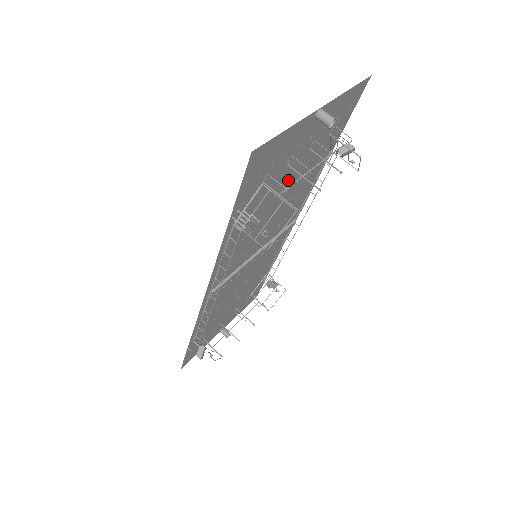
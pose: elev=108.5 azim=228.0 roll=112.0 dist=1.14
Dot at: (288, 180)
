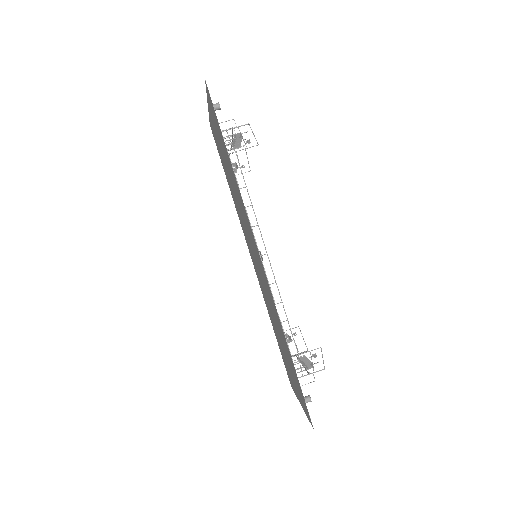
Dot at: (226, 166)
